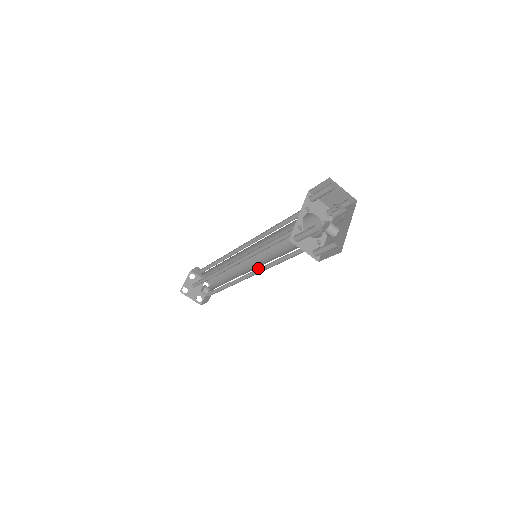
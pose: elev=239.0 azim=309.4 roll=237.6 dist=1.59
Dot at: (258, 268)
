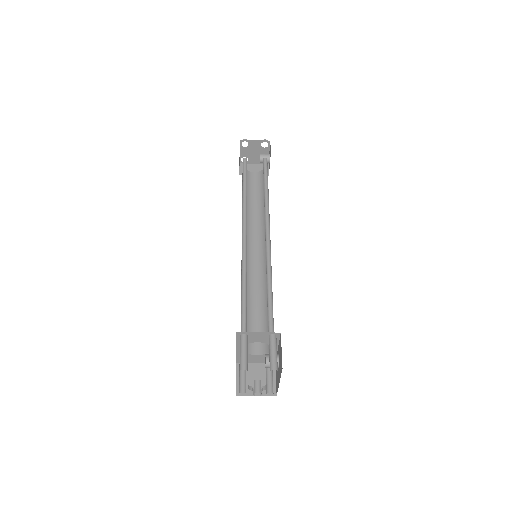
Dot at: (264, 260)
